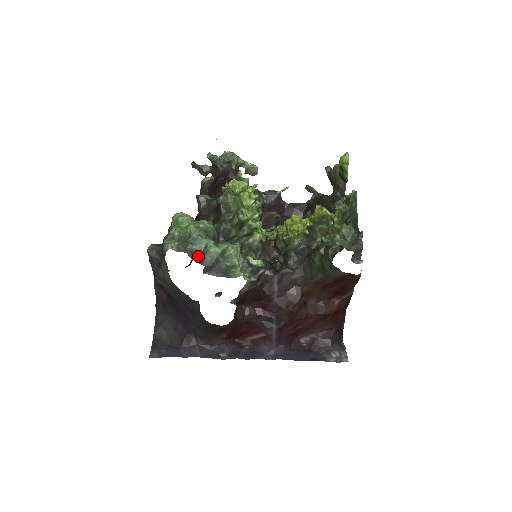
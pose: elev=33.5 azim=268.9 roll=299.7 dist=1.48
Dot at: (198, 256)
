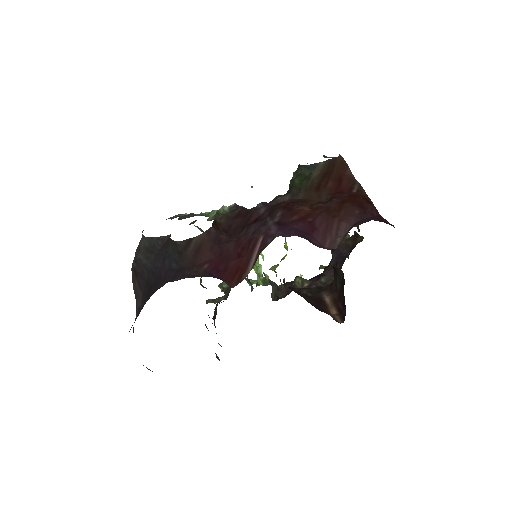
Dot at: occluded
